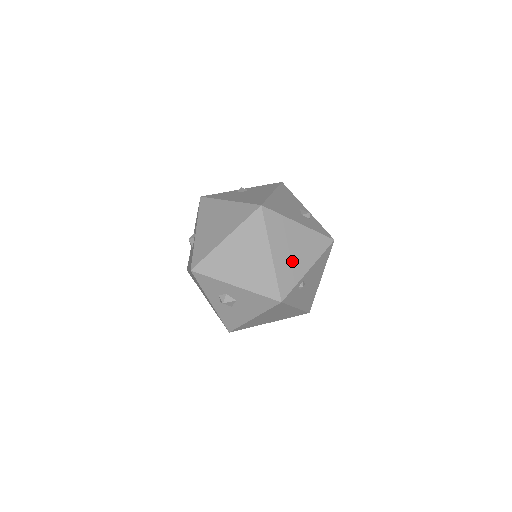
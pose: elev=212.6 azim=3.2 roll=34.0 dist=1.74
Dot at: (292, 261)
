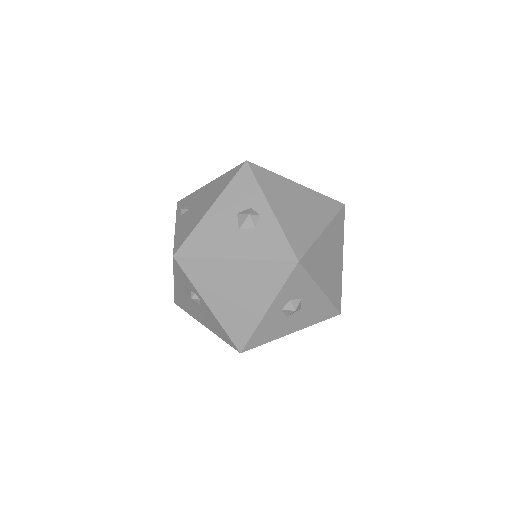
Dot at: occluded
